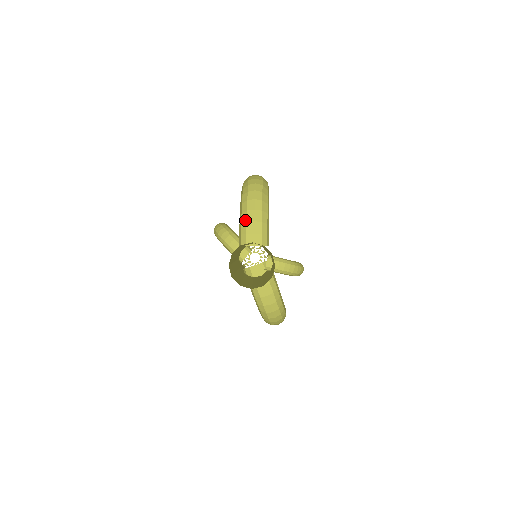
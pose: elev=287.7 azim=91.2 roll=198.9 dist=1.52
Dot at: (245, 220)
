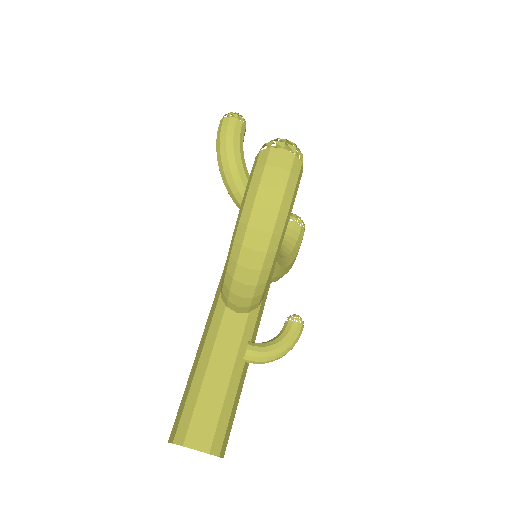
Dot at: (228, 287)
